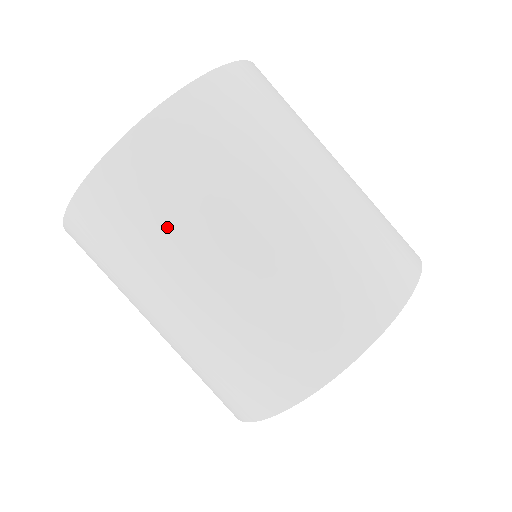
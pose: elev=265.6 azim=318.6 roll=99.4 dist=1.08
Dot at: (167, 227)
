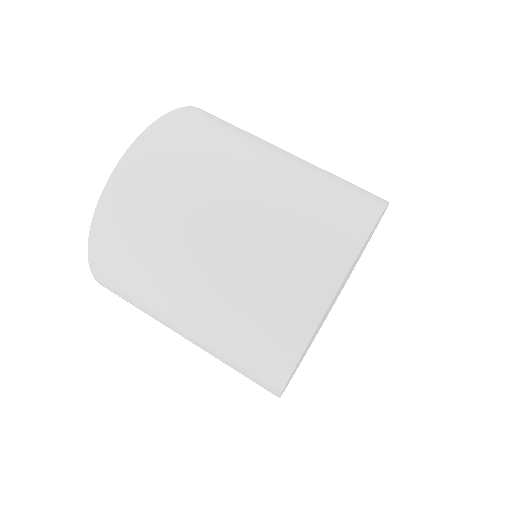
Dot at: (239, 134)
